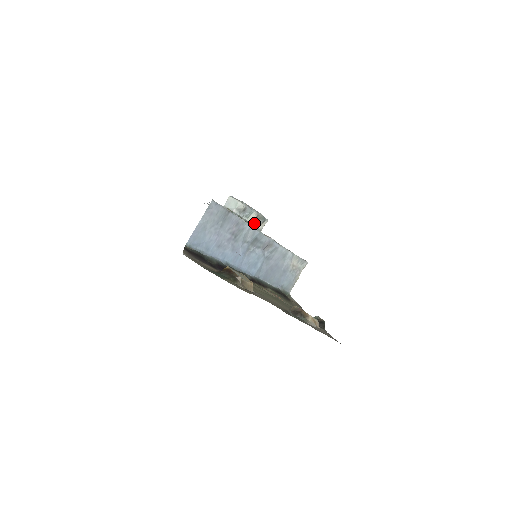
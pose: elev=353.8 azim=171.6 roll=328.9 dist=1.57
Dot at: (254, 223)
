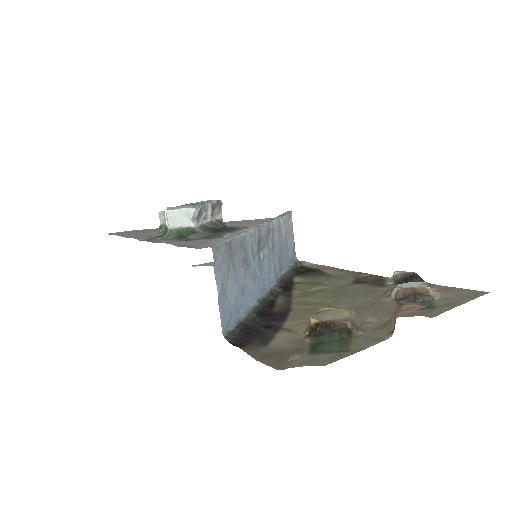
Dot at: (213, 217)
